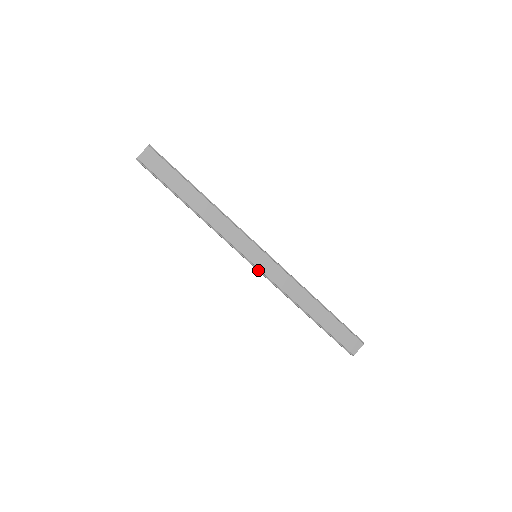
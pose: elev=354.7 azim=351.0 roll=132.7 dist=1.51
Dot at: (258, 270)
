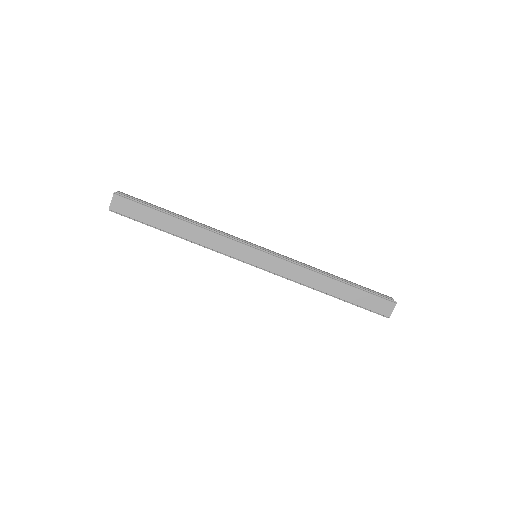
Dot at: (262, 269)
